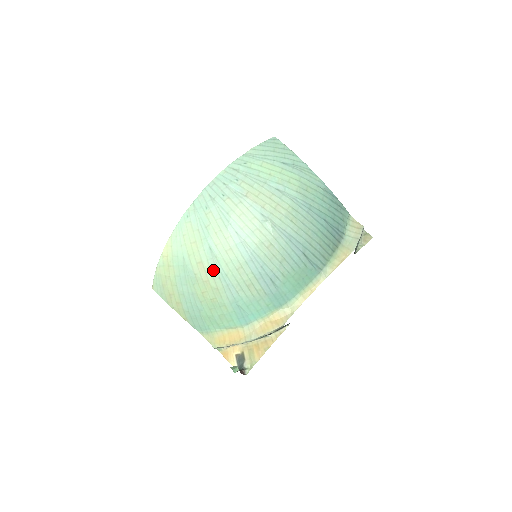
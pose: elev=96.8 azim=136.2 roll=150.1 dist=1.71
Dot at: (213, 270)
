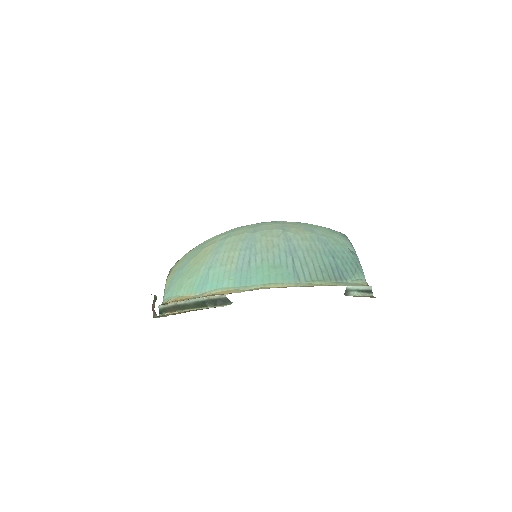
Dot at: (217, 244)
